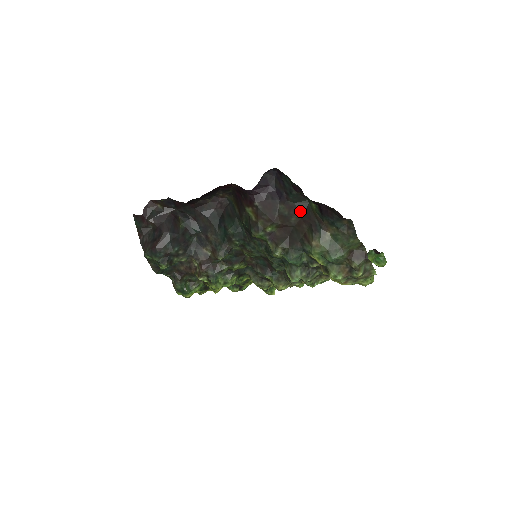
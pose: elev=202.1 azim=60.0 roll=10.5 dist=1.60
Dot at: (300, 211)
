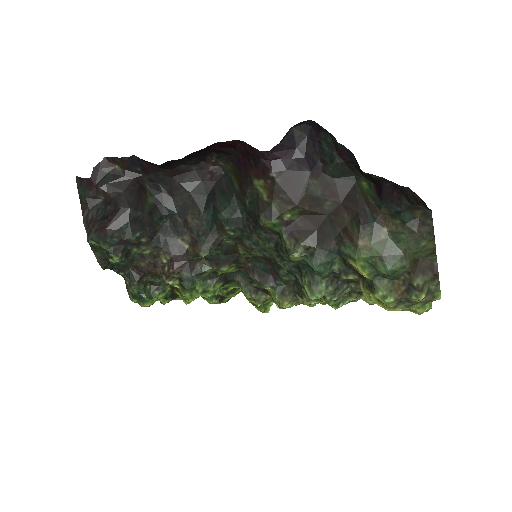
Dot at: (341, 192)
